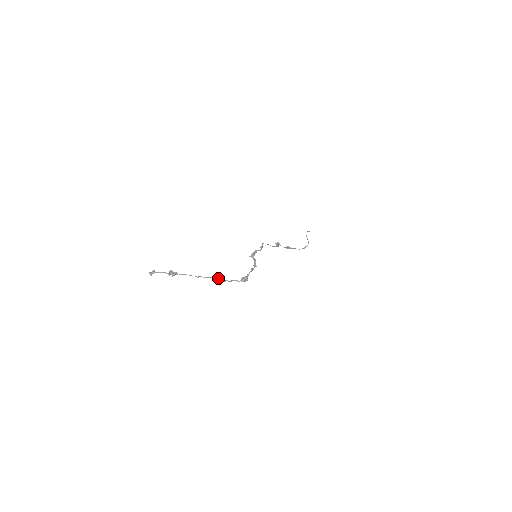
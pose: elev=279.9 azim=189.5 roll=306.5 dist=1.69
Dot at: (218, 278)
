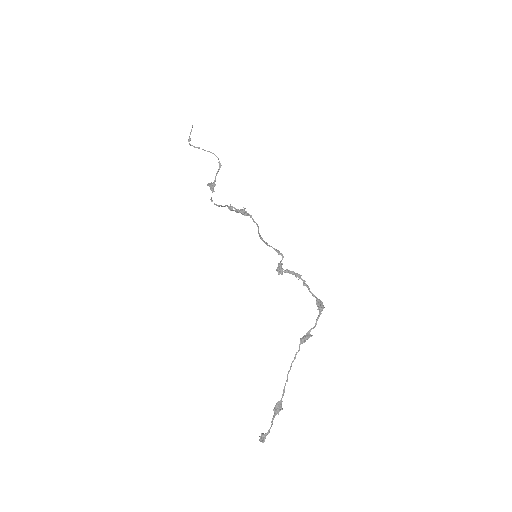
Dot at: (304, 342)
